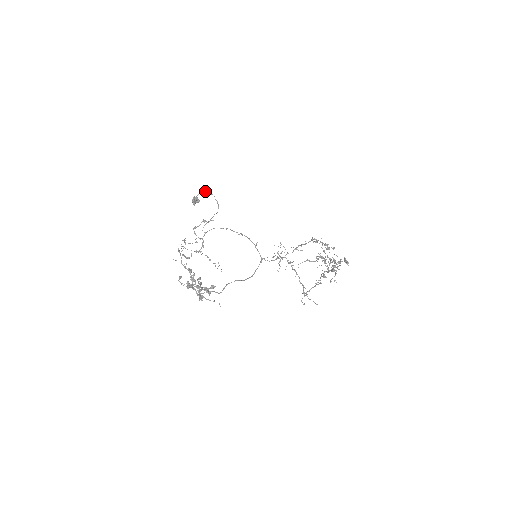
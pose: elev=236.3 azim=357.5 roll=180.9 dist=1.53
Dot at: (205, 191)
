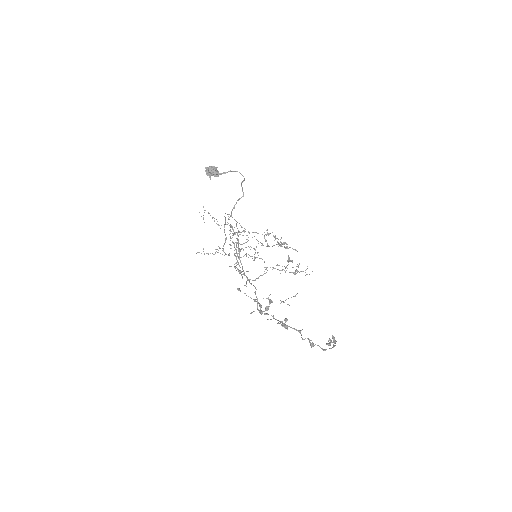
Dot at: (242, 175)
